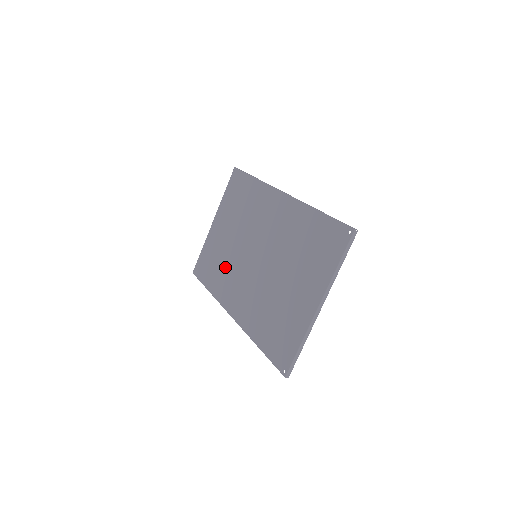
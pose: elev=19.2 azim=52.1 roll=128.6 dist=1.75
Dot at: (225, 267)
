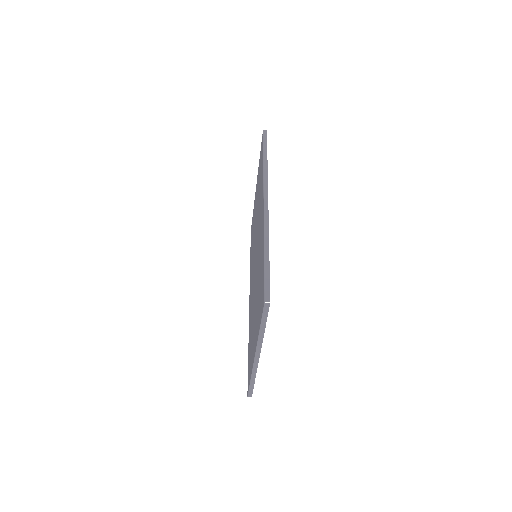
Dot at: occluded
